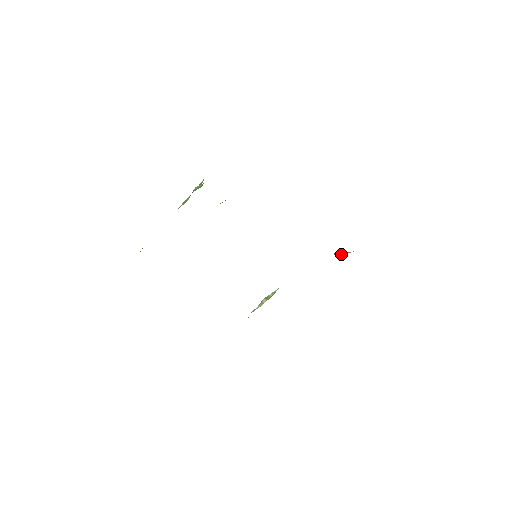
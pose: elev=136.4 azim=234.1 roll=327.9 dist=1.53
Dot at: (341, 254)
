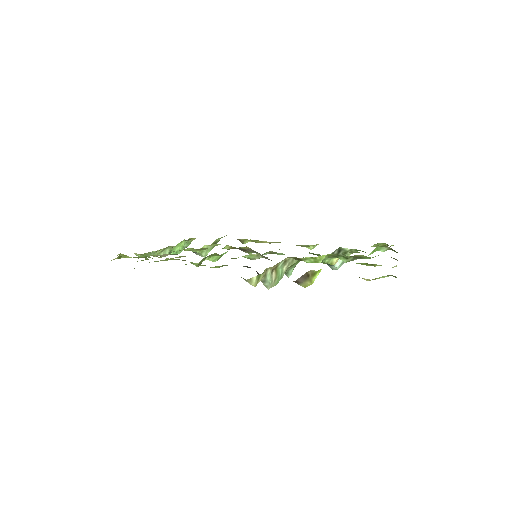
Dot at: (337, 263)
